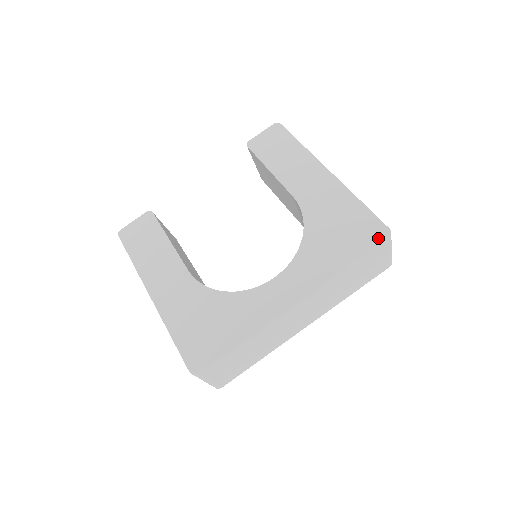
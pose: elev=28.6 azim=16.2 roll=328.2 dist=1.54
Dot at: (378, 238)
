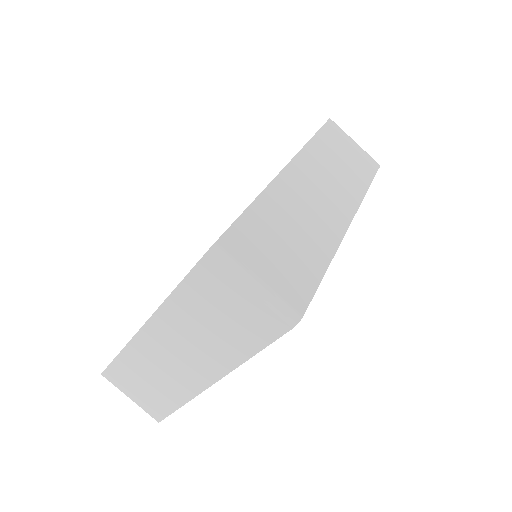
Dot at: occluded
